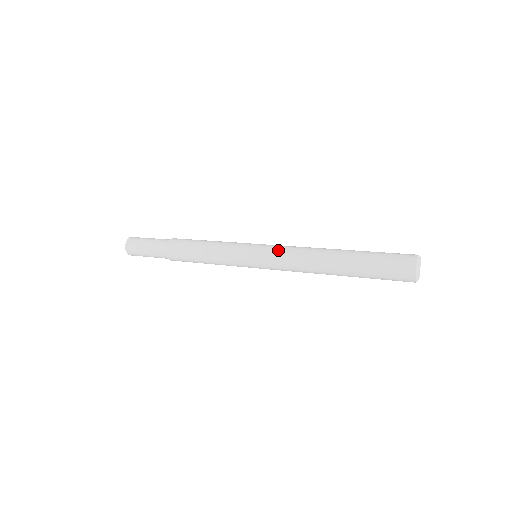
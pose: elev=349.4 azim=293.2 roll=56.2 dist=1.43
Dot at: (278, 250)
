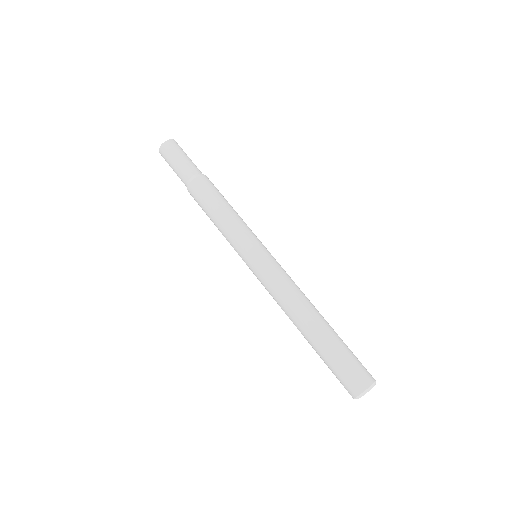
Dot at: (264, 282)
